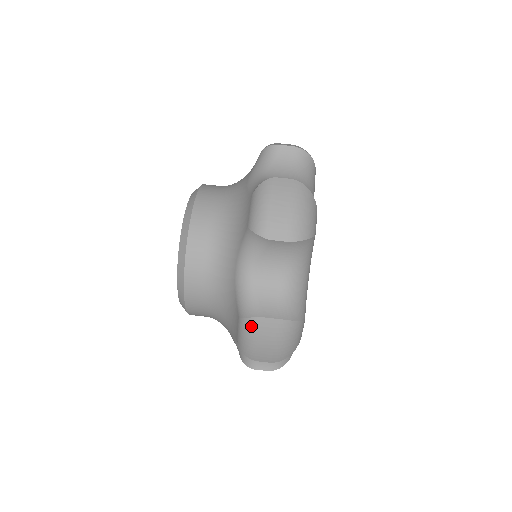
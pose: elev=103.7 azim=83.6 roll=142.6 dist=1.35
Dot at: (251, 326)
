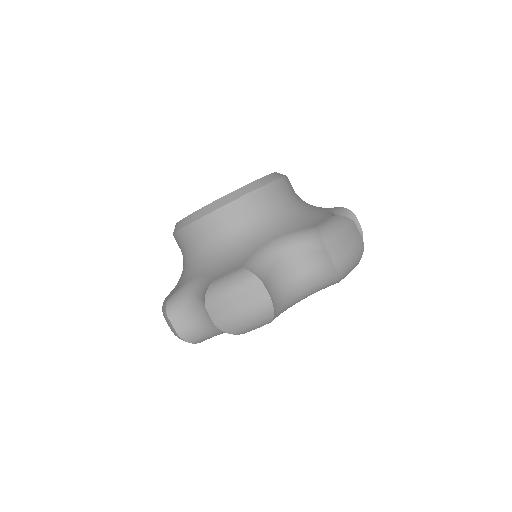
Dot at: (248, 281)
